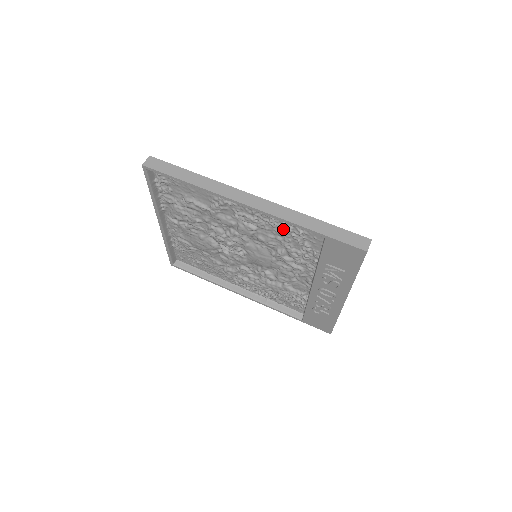
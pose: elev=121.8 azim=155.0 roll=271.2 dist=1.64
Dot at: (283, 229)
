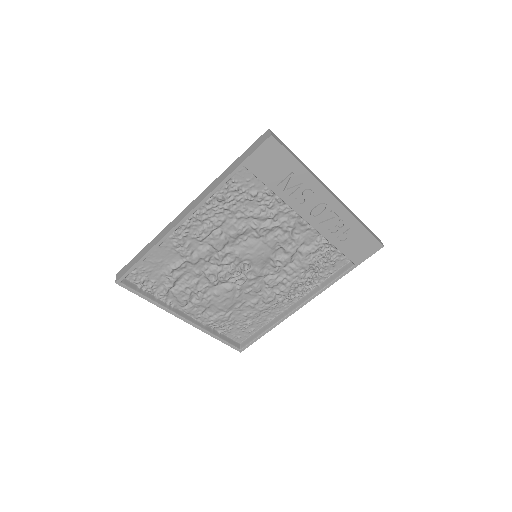
Dot at: (228, 204)
